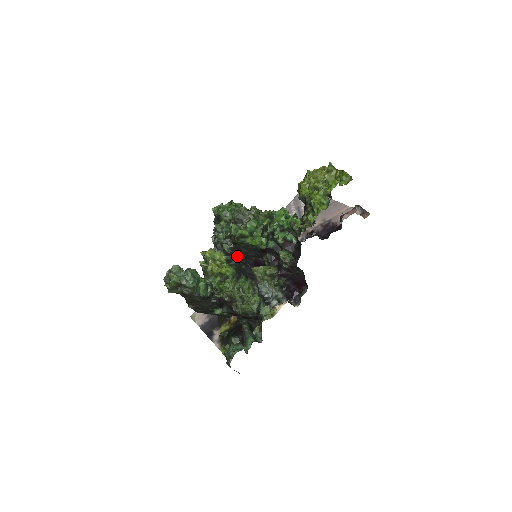
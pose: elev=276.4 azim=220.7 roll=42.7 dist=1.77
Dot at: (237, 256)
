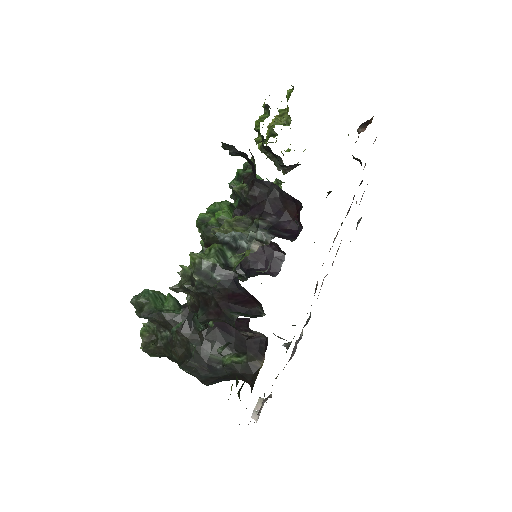
Dot at: occluded
